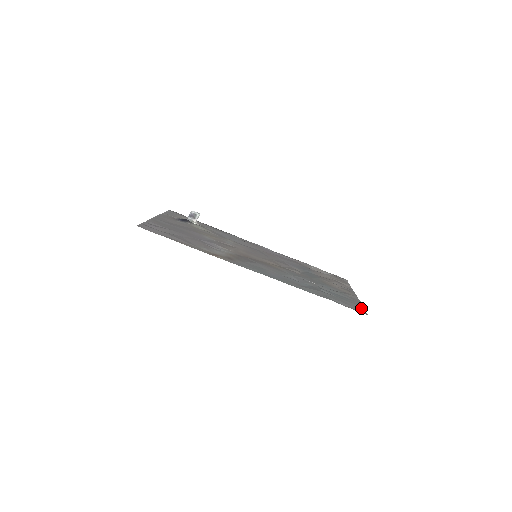
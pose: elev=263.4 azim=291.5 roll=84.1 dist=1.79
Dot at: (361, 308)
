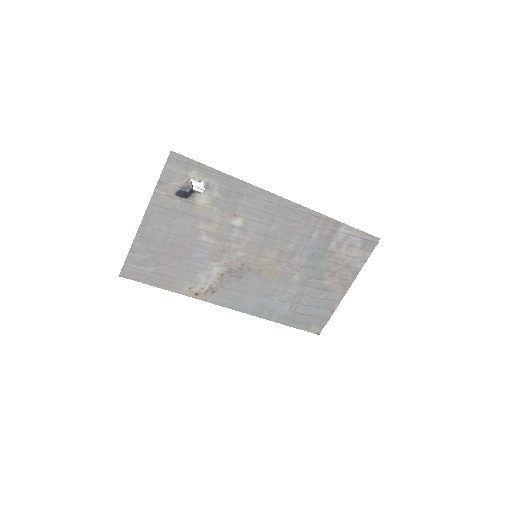
Dot at: (323, 323)
